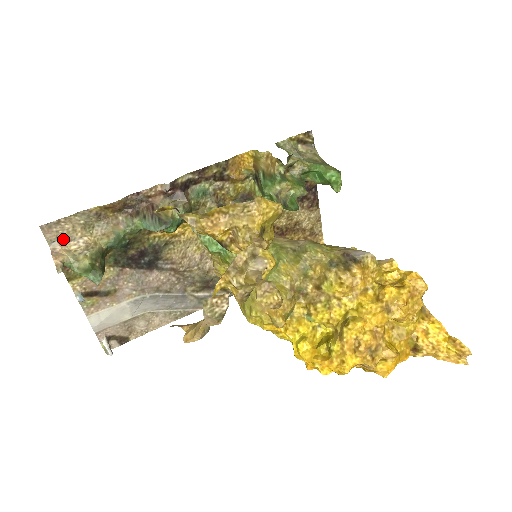
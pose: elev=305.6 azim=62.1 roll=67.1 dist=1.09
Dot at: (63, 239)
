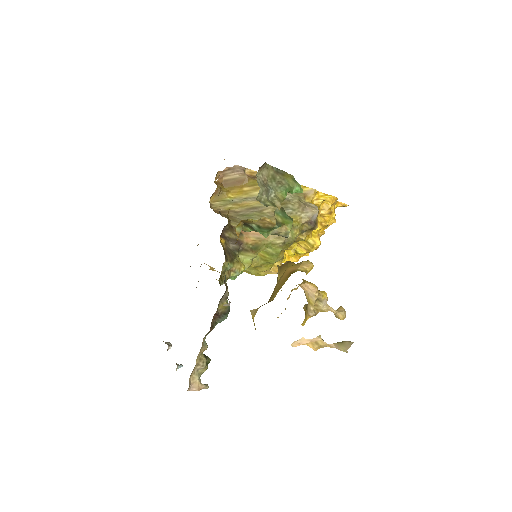
Dot at: (189, 381)
